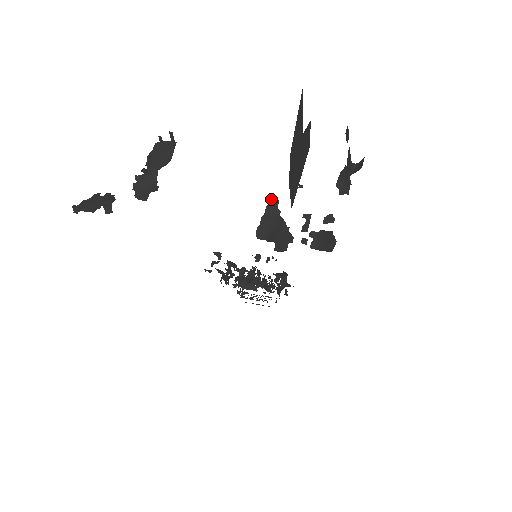
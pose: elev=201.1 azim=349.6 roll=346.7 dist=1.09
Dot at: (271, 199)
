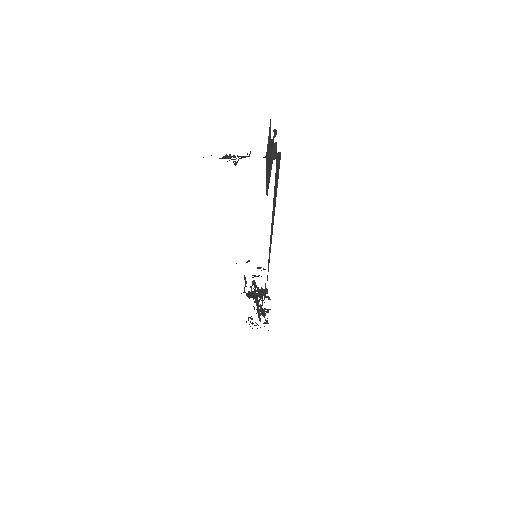
Dot at: (244, 157)
